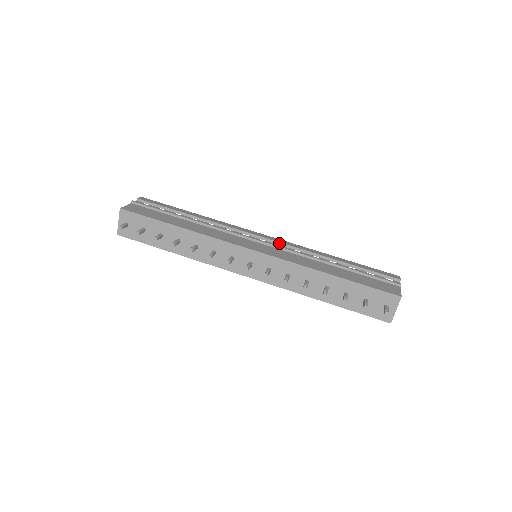
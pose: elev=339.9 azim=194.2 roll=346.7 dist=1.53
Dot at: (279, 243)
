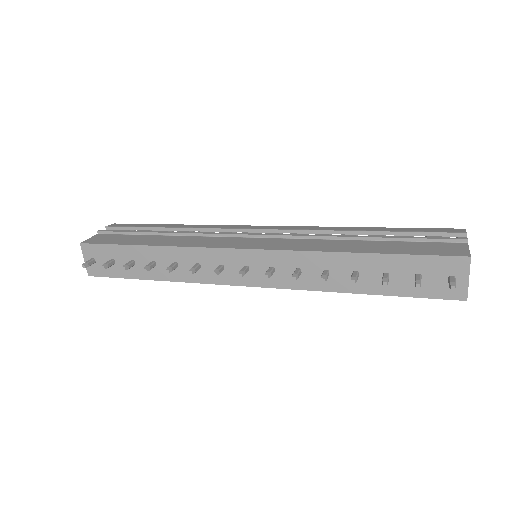
Dot at: (282, 231)
